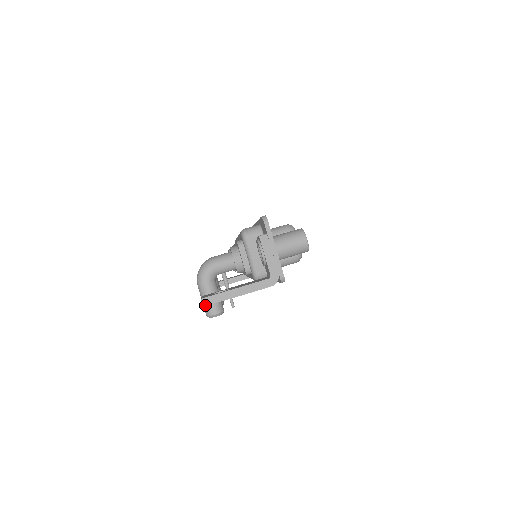
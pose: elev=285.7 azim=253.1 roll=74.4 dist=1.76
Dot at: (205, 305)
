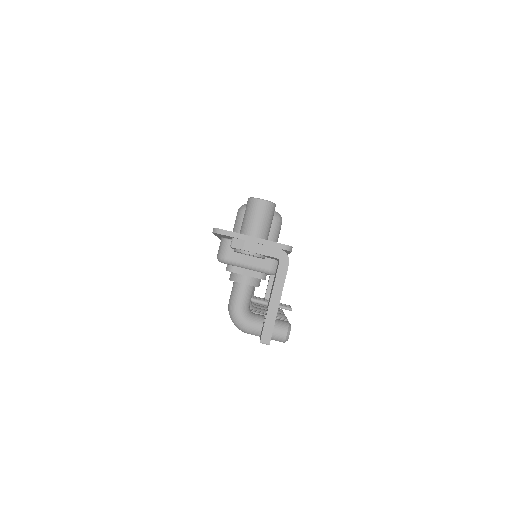
Dot at: (268, 343)
